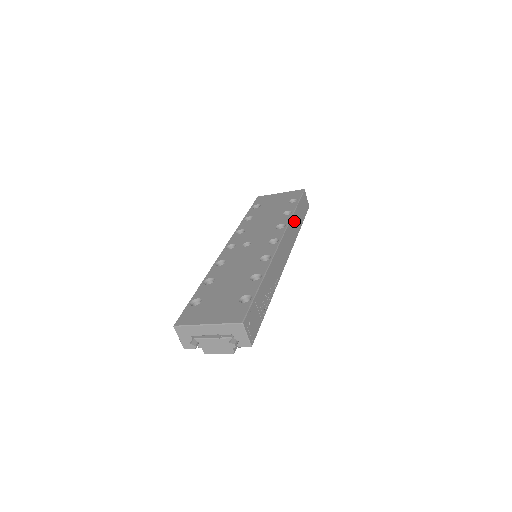
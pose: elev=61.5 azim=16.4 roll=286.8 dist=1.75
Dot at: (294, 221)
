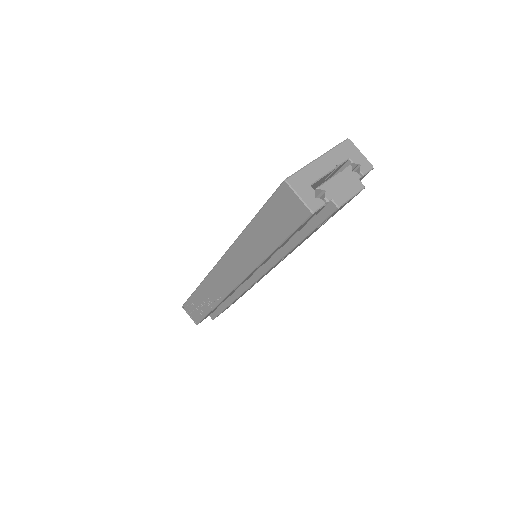
Dot at: occluded
